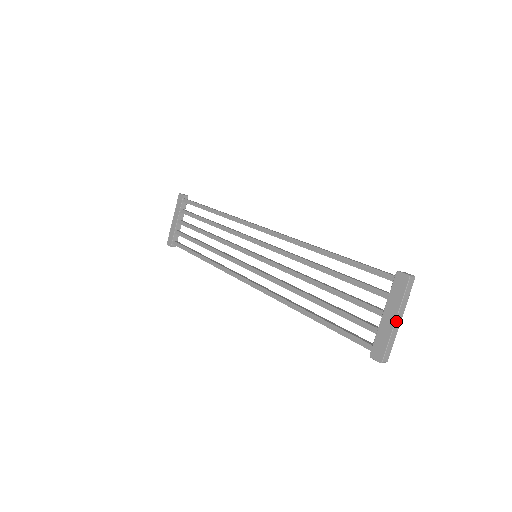
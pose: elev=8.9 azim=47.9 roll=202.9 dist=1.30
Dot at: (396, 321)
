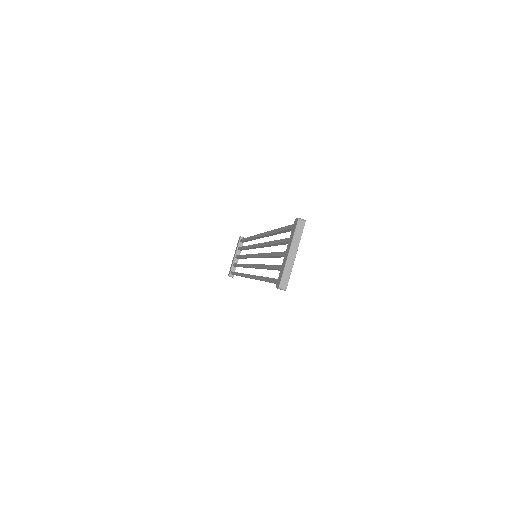
Dot at: (289, 254)
